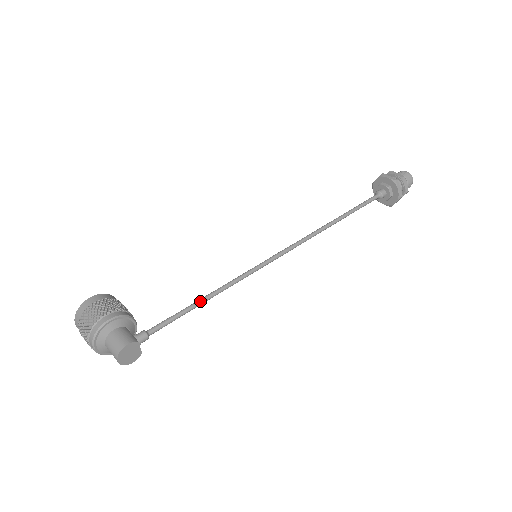
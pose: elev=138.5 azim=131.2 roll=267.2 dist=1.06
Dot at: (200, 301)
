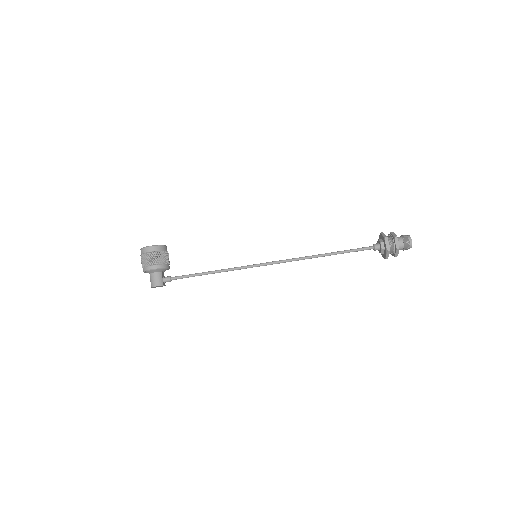
Dot at: (206, 274)
